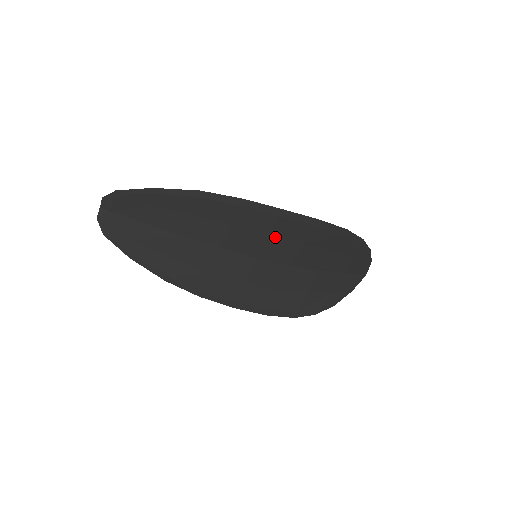
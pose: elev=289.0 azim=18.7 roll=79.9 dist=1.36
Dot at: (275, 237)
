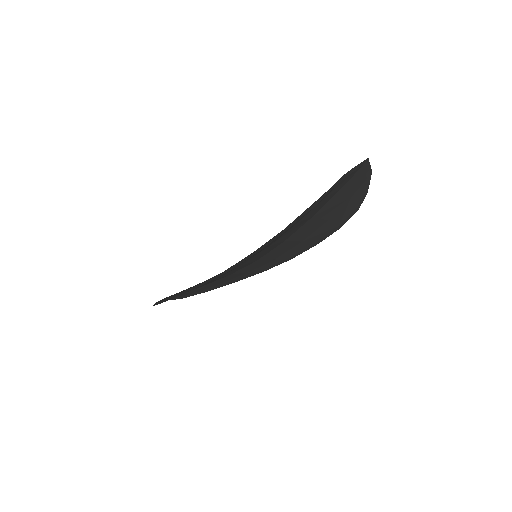
Dot at: (245, 262)
